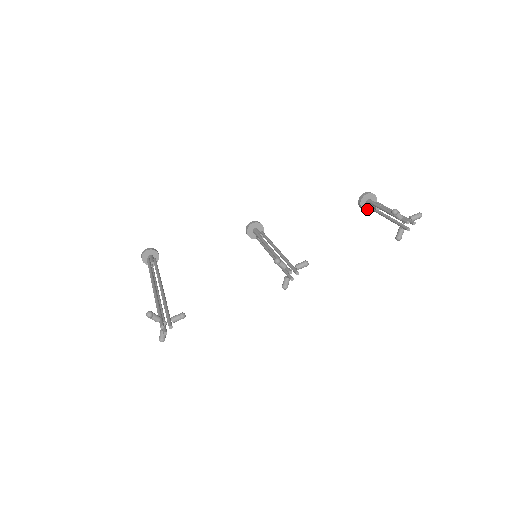
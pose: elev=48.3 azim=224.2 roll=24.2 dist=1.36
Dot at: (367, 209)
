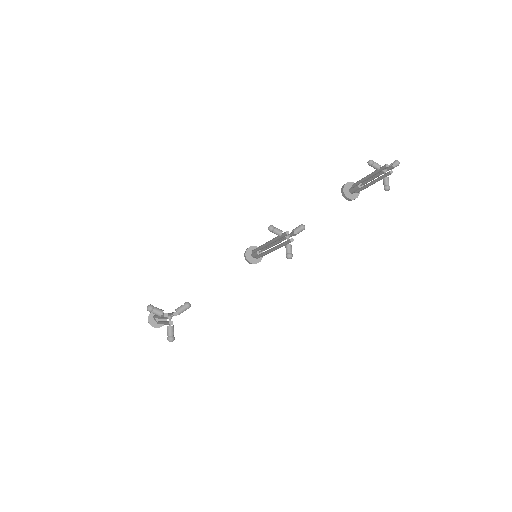
Dot at: (353, 198)
